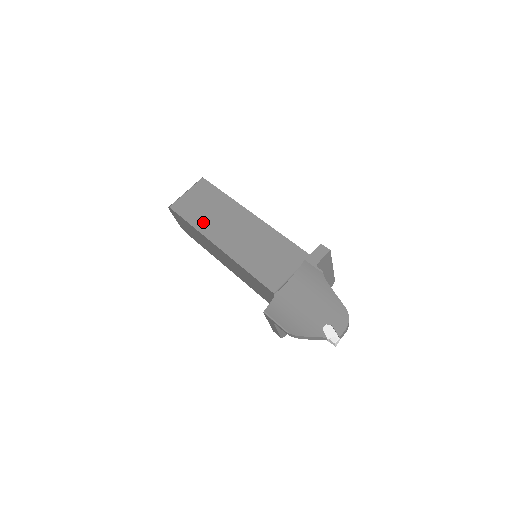
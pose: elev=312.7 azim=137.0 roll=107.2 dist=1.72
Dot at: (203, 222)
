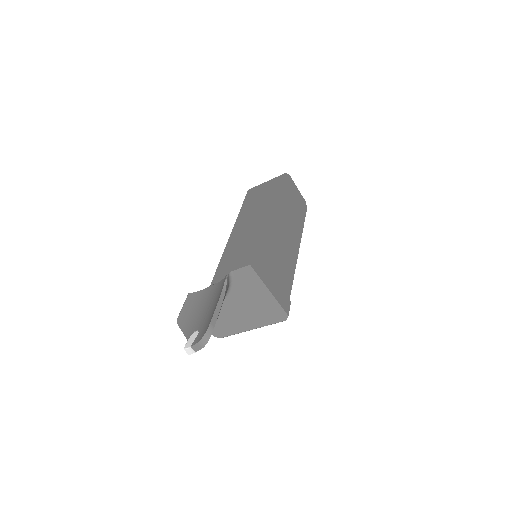
Dot at: (247, 209)
